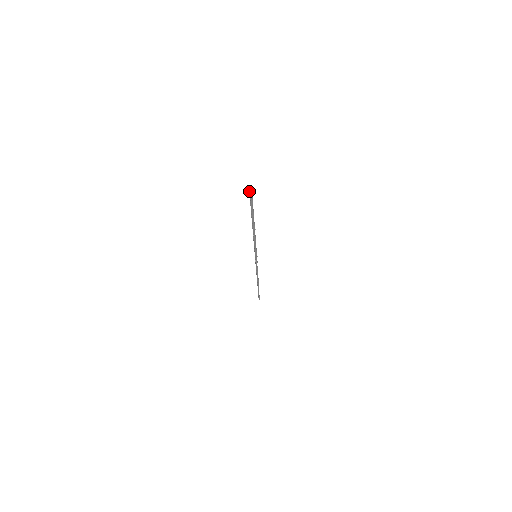
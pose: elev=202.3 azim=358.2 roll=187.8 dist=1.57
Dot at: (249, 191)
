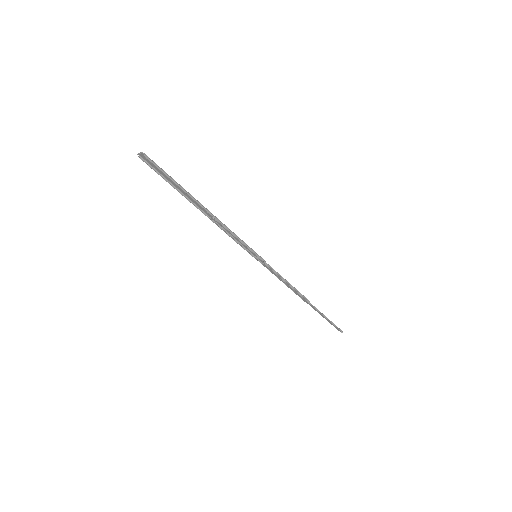
Dot at: occluded
